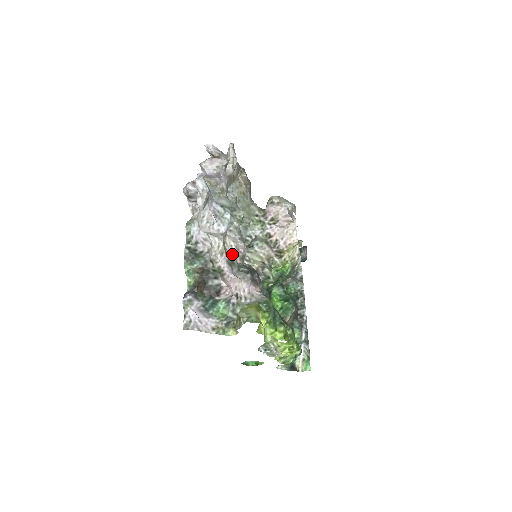
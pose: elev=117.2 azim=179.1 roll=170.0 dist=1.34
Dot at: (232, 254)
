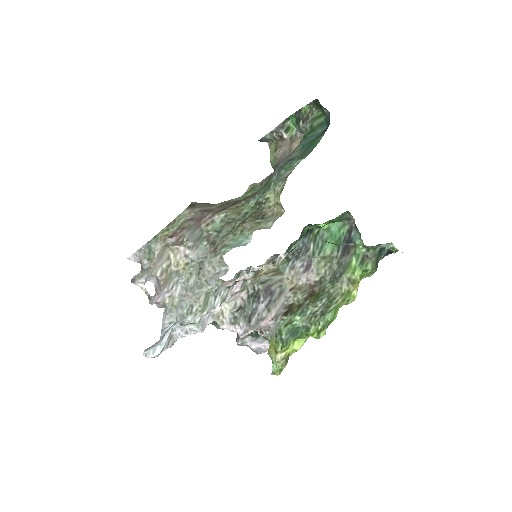
Dot at: (232, 300)
